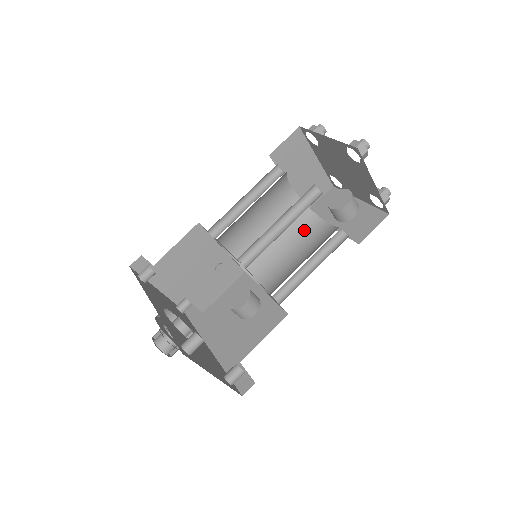
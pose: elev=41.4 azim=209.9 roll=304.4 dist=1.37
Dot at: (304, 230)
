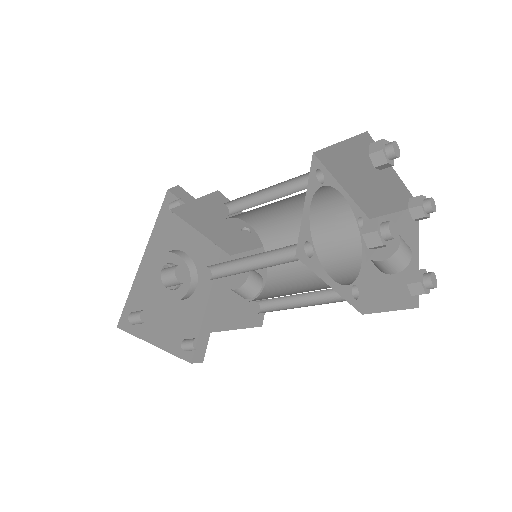
Dot at: (337, 248)
